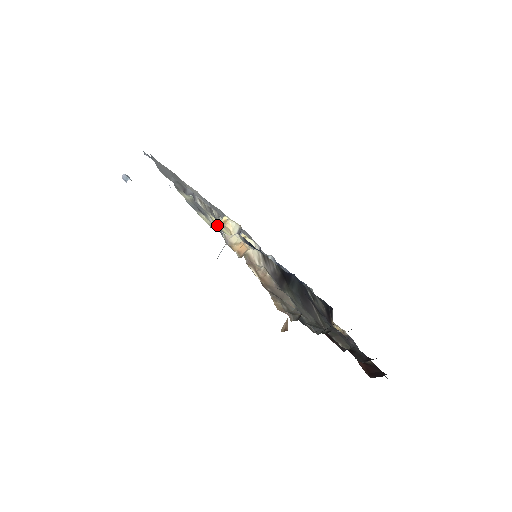
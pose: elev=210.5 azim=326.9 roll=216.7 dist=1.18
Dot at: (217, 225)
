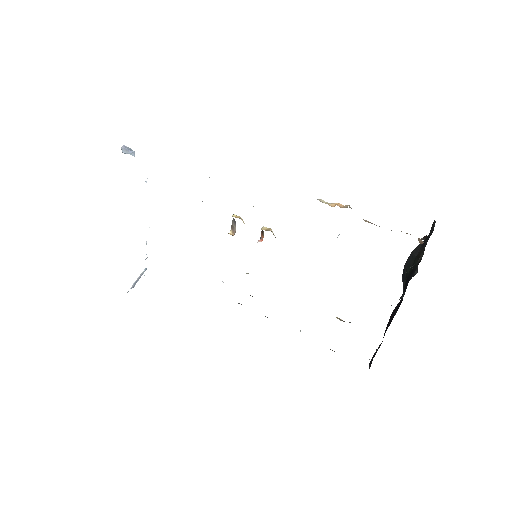
Dot at: occluded
